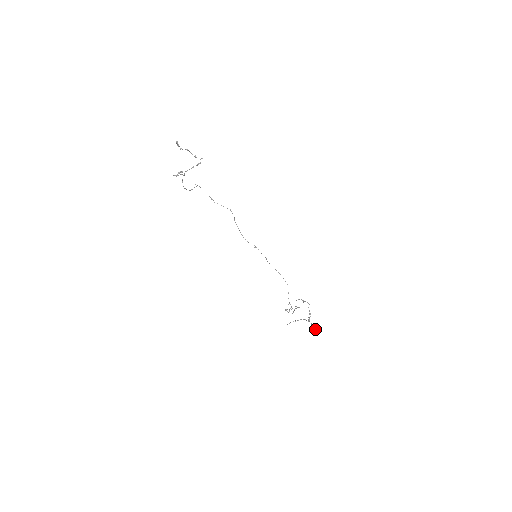
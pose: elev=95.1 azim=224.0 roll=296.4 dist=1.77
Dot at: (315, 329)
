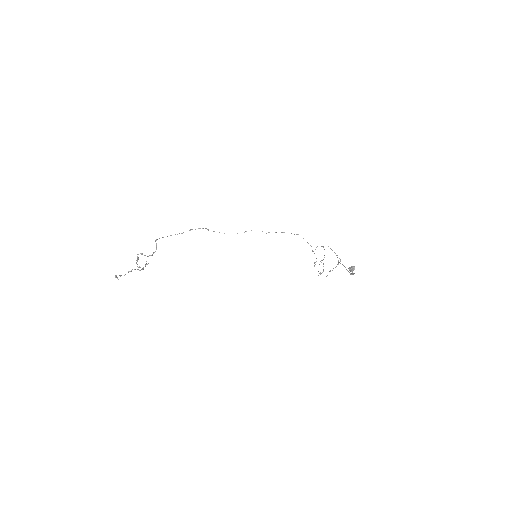
Dot at: (352, 273)
